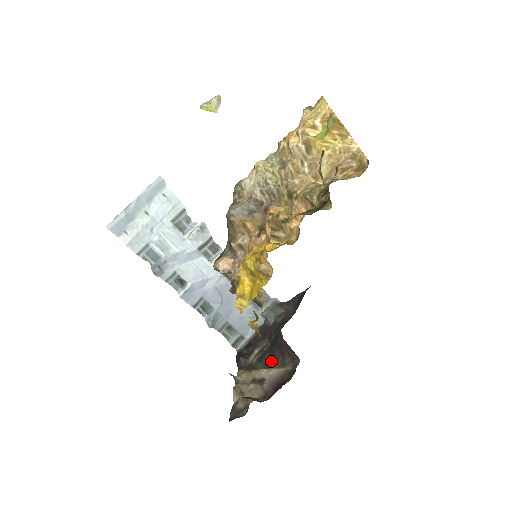
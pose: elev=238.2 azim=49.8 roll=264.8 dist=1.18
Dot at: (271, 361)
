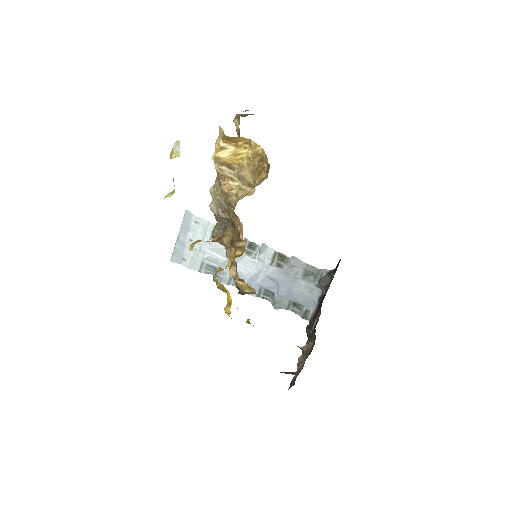
Dot at: occluded
